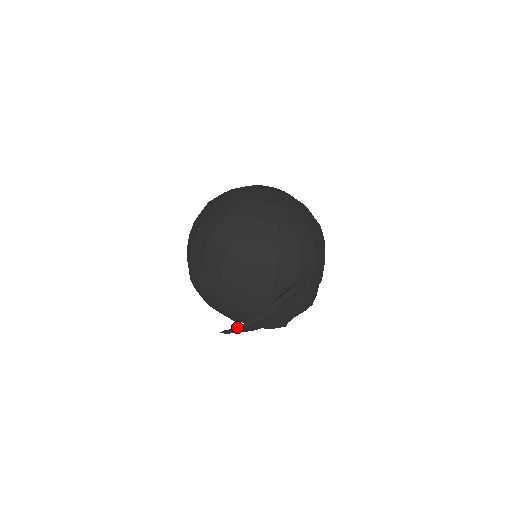
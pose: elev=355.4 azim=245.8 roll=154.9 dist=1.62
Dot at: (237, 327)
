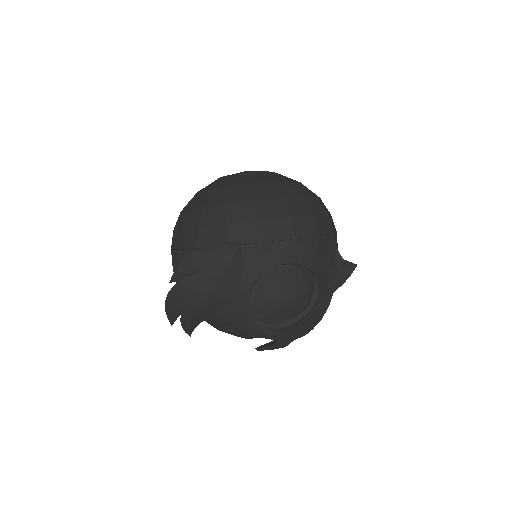
Dot at: (165, 308)
